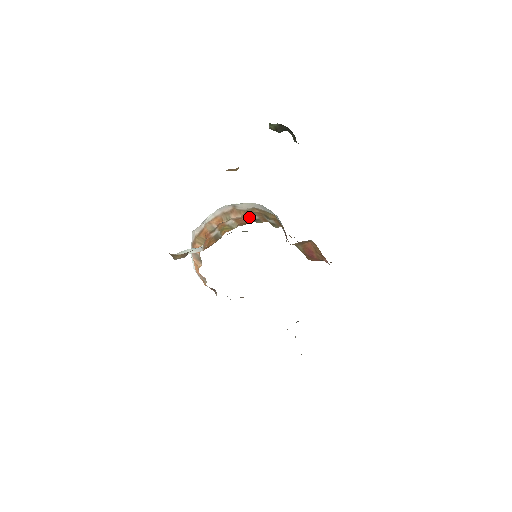
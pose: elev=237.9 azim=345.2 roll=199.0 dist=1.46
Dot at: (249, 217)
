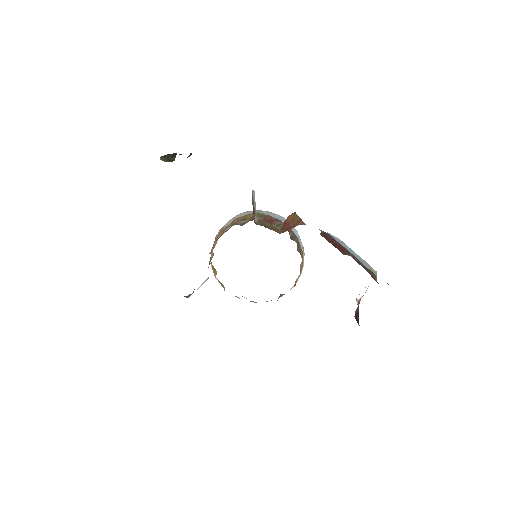
Dot at: (224, 231)
